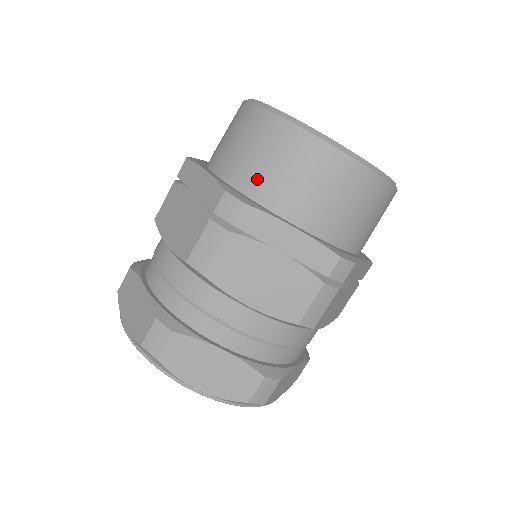
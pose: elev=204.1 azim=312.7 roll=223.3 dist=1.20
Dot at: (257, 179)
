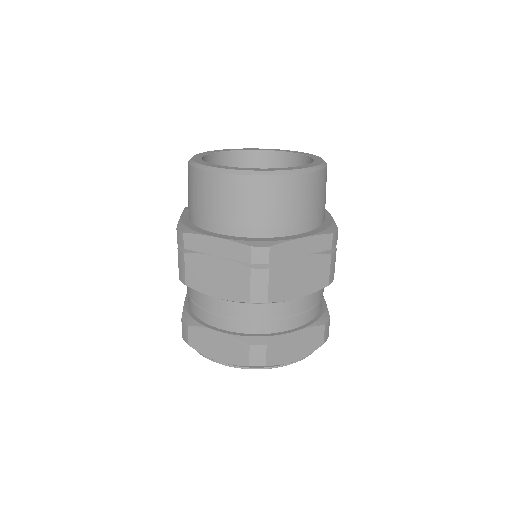
Dot at: (195, 212)
